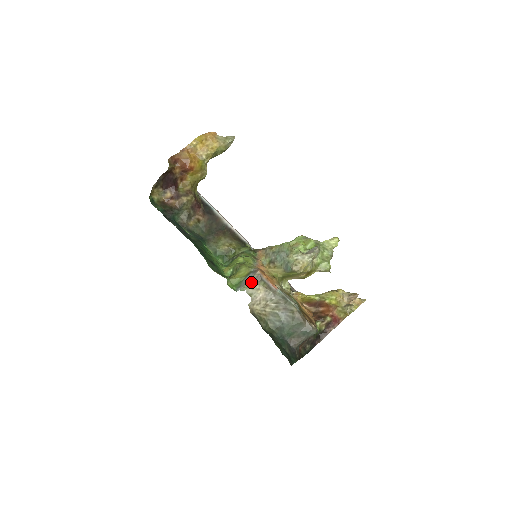
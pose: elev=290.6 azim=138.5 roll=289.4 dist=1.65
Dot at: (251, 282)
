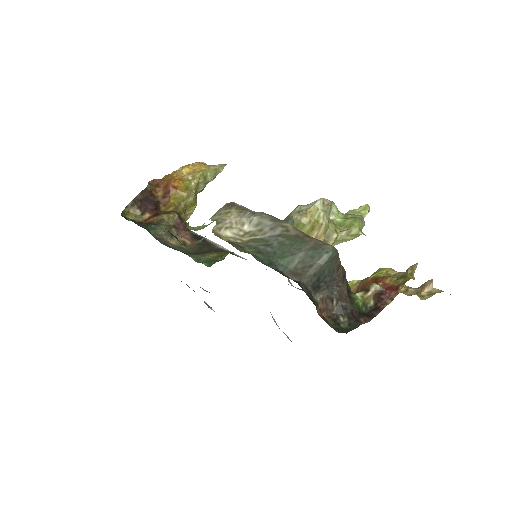
Dot at: (219, 211)
